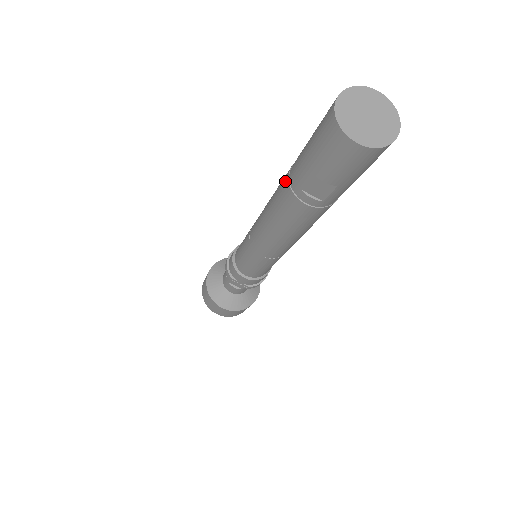
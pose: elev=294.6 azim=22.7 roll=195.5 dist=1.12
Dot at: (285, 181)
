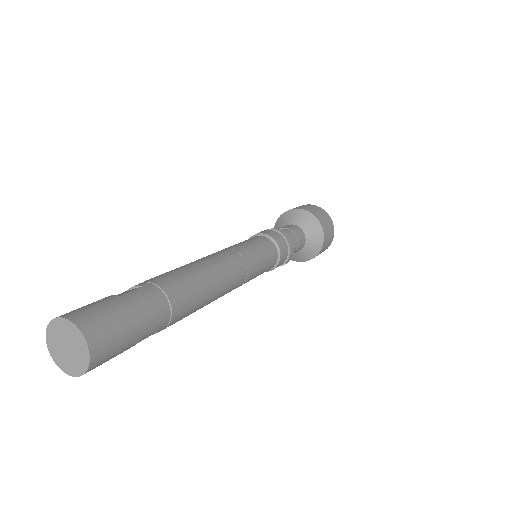
Dot at: occluded
